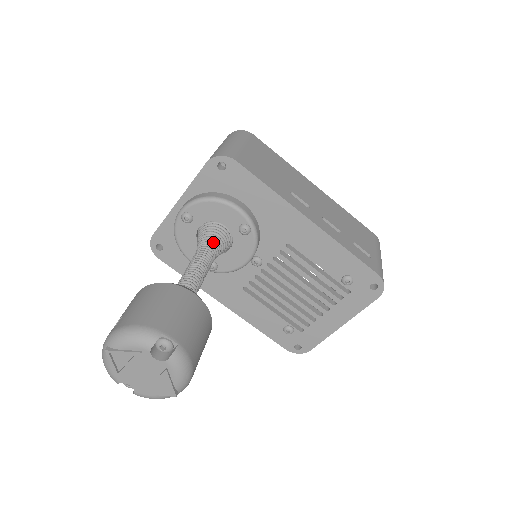
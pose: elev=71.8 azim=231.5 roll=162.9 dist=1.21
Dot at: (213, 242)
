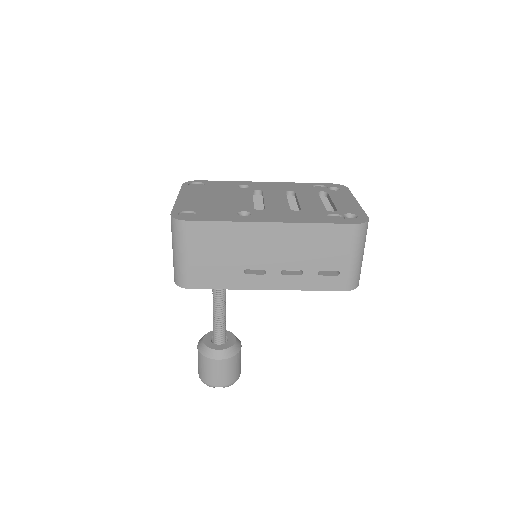
Dot at: (218, 289)
